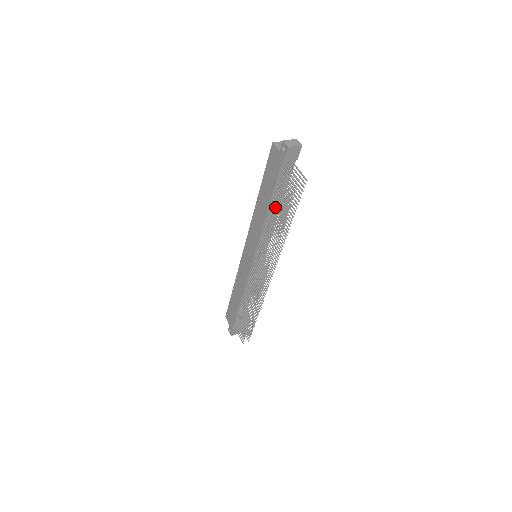
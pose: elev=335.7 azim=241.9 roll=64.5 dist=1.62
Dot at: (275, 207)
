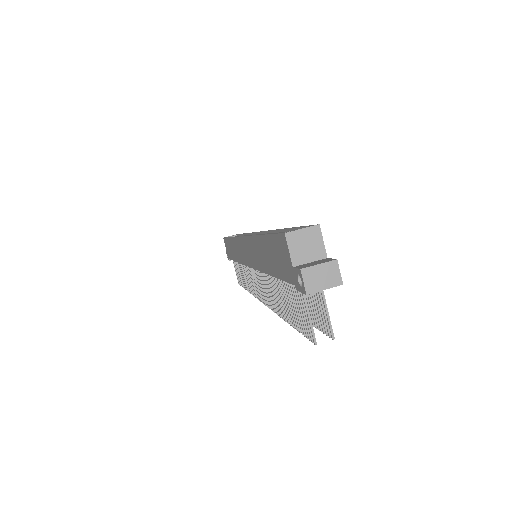
Dot at: (279, 285)
